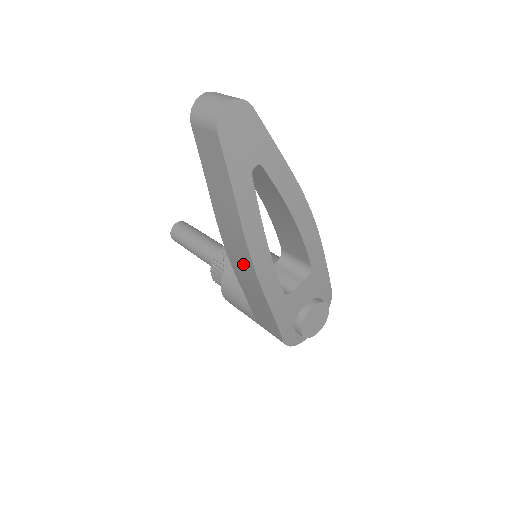
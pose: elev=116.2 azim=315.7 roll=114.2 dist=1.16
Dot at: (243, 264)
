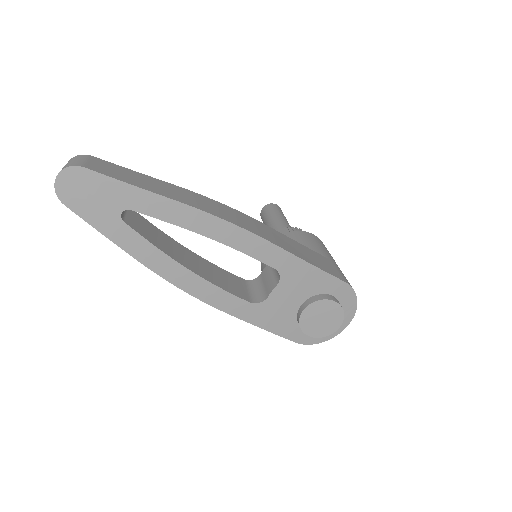
Dot at: occluded
